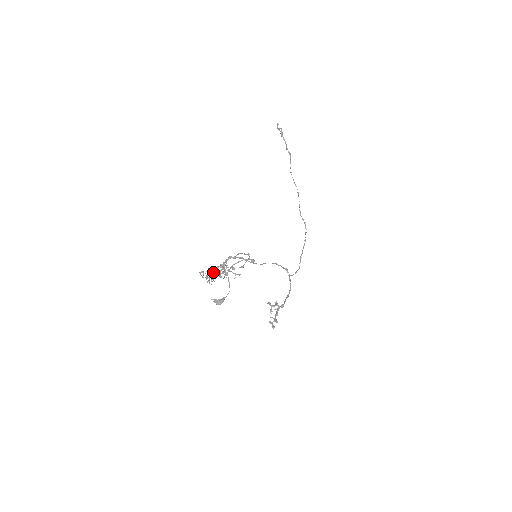
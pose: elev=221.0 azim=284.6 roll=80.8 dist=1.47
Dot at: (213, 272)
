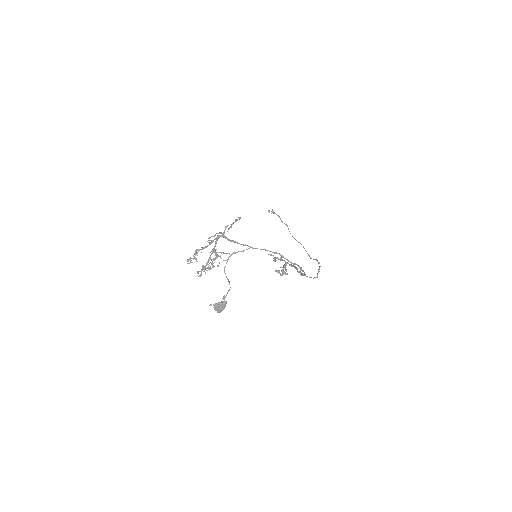
Dot at: (201, 252)
